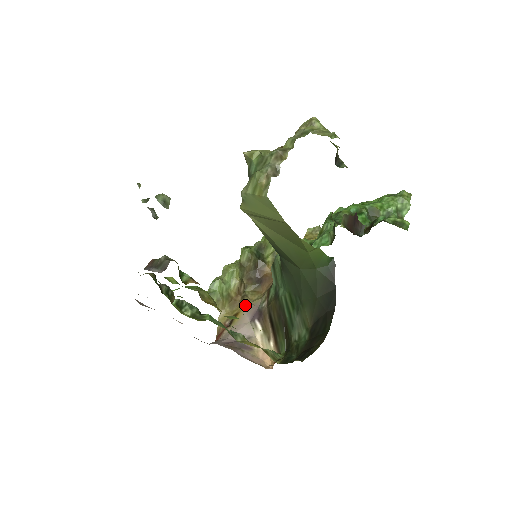
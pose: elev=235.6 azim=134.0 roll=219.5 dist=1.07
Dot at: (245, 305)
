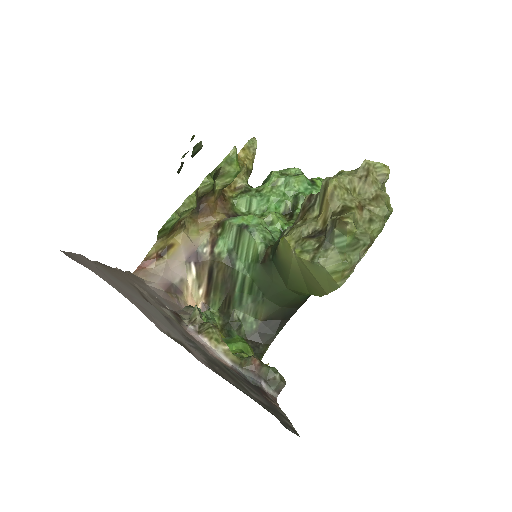
Dot at: (183, 238)
